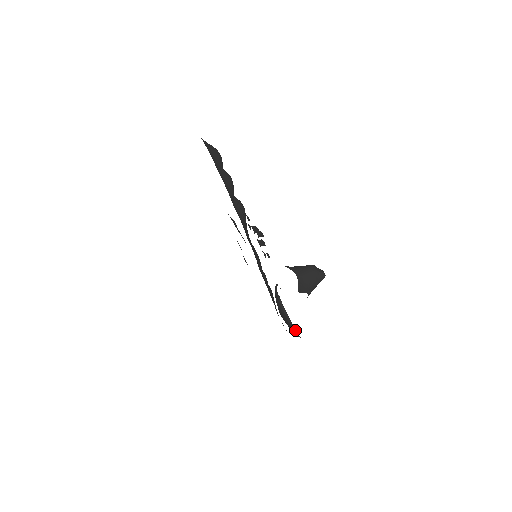
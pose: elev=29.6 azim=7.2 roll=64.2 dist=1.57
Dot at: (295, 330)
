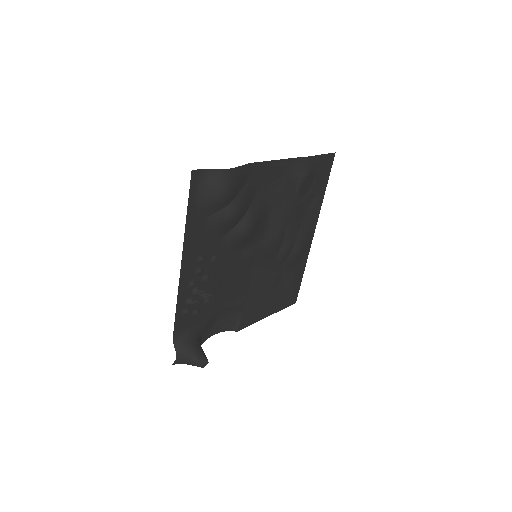
Dot at: (238, 324)
